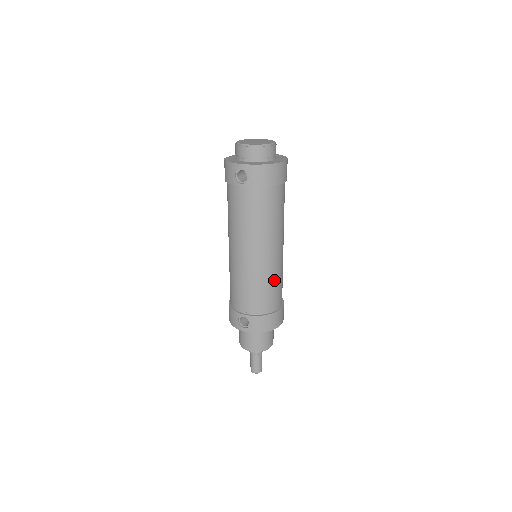
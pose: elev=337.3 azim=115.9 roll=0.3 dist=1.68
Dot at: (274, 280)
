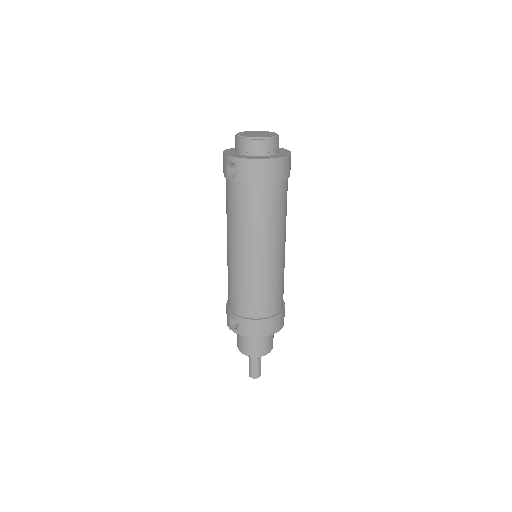
Dot at: (266, 284)
